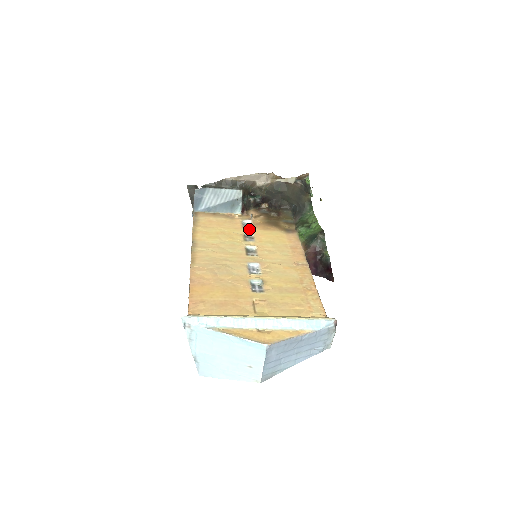
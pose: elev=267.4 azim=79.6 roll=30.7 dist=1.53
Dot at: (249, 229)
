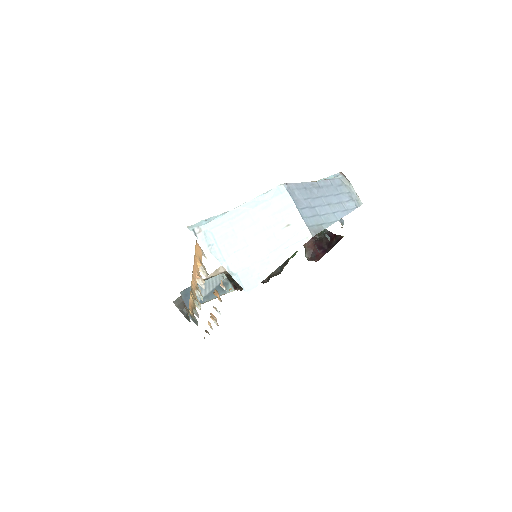
Dot at: occluded
